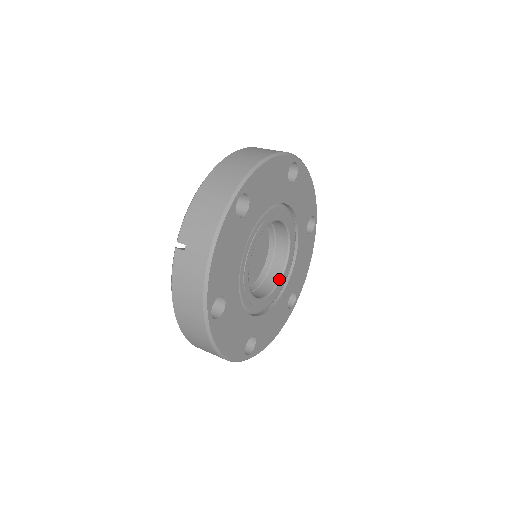
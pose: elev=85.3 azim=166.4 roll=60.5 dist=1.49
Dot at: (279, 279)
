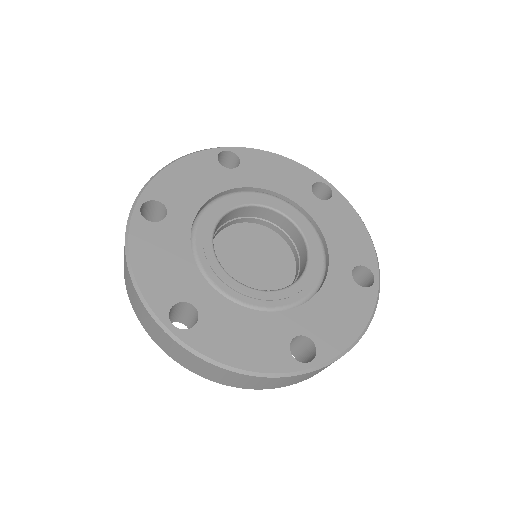
Dot at: (278, 289)
